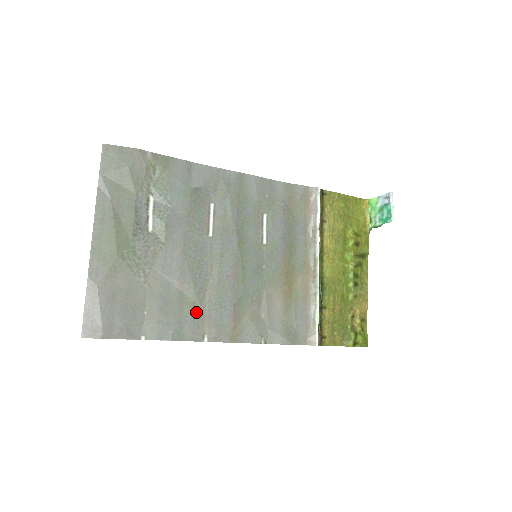
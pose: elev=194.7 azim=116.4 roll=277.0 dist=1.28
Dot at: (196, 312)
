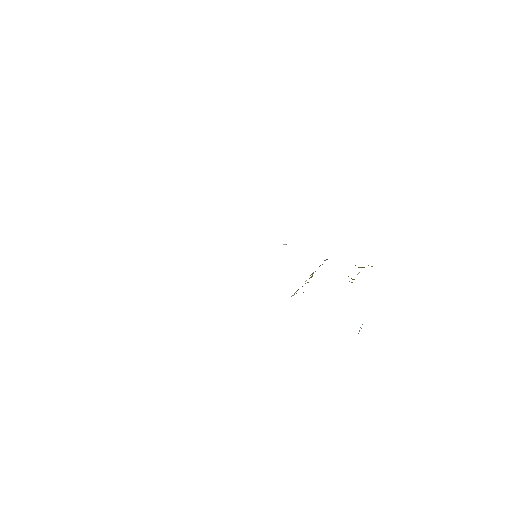
Dot at: occluded
